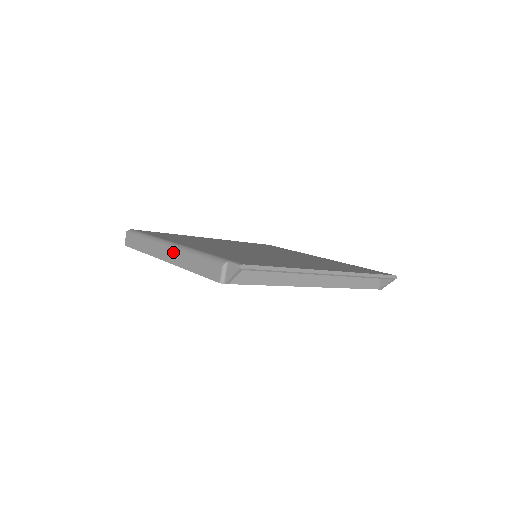
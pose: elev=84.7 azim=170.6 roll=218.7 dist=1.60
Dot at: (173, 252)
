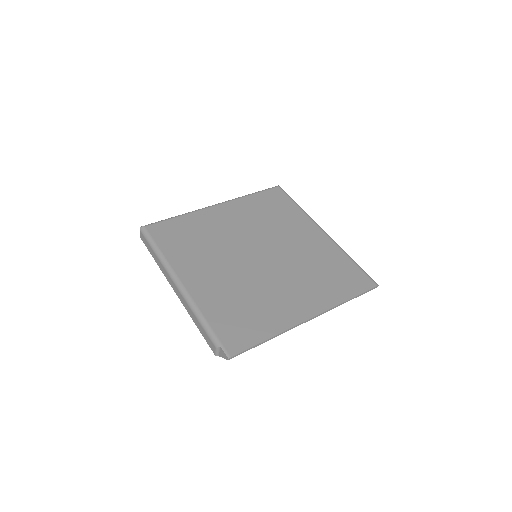
Dot at: (180, 294)
